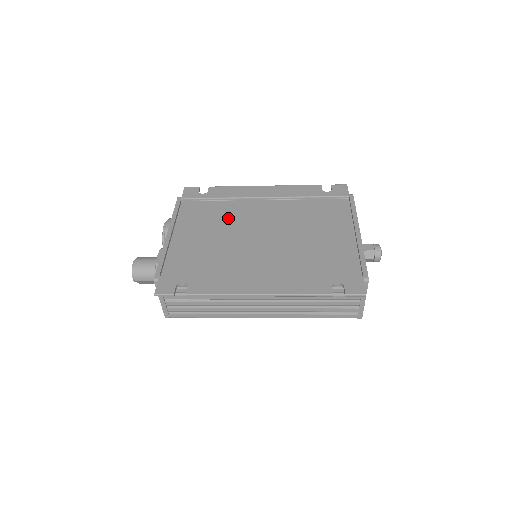
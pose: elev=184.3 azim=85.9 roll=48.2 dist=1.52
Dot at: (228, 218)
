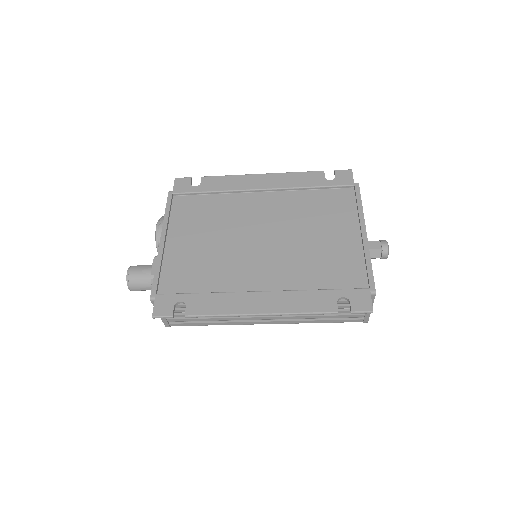
Dot at: (224, 217)
